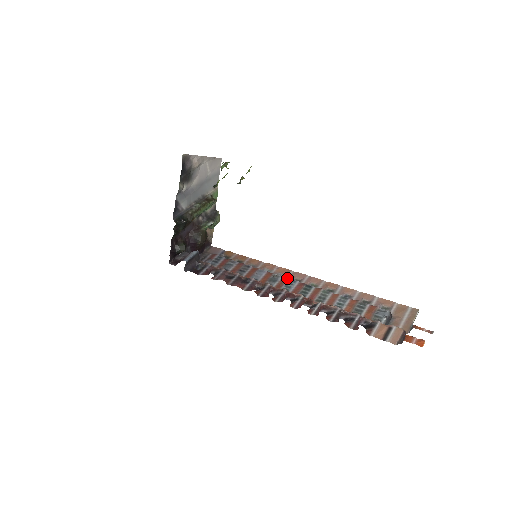
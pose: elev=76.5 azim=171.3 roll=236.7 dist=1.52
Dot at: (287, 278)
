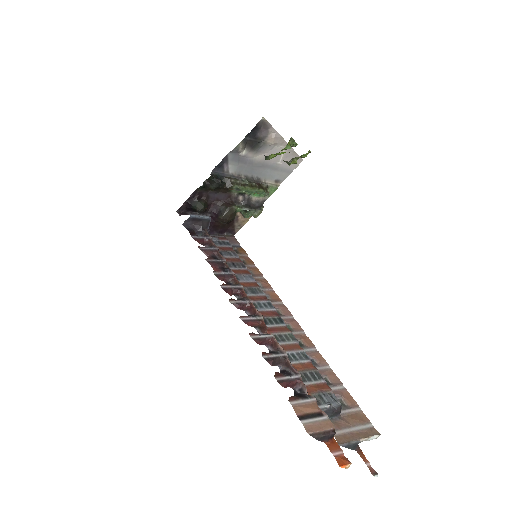
Dot at: (268, 299)
